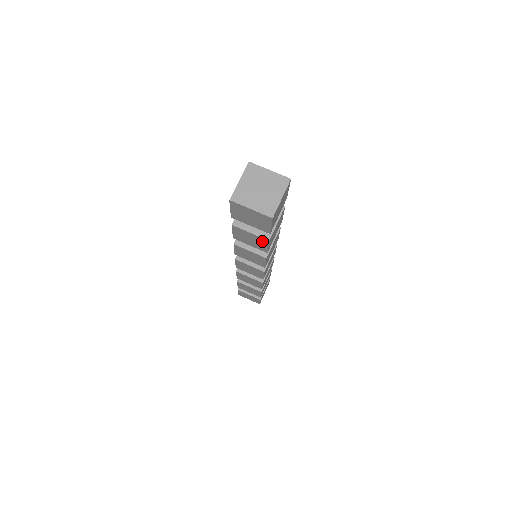
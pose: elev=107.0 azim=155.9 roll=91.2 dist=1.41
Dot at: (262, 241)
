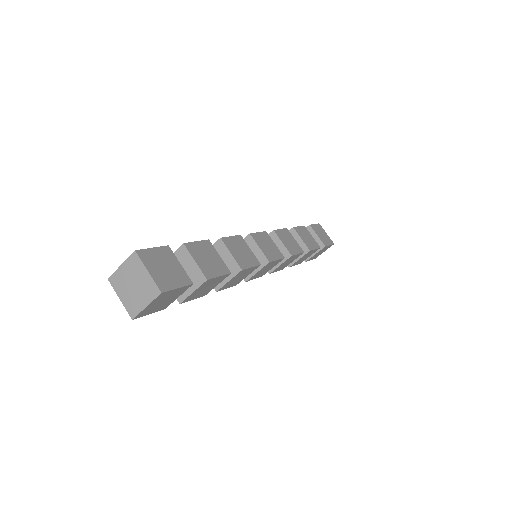
Dot at: occluded
